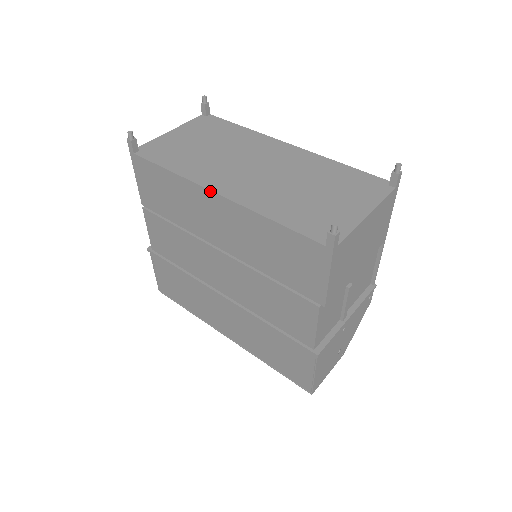
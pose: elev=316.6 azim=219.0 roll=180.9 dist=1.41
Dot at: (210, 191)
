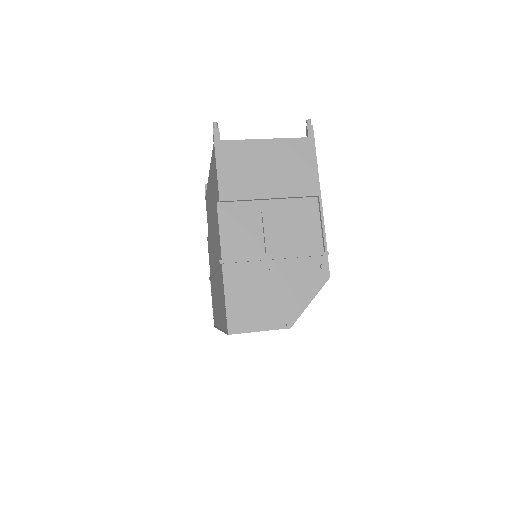
Dot at: occluded
